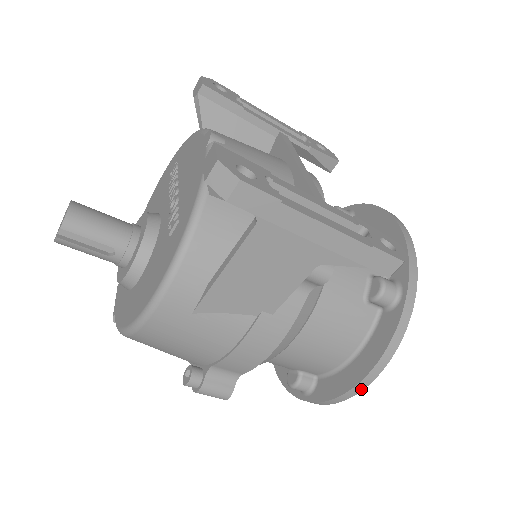
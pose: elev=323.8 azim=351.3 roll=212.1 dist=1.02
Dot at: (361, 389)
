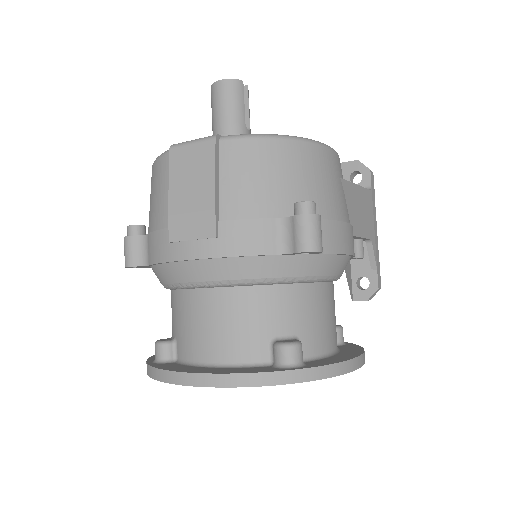
Dot at: (358, 366)
